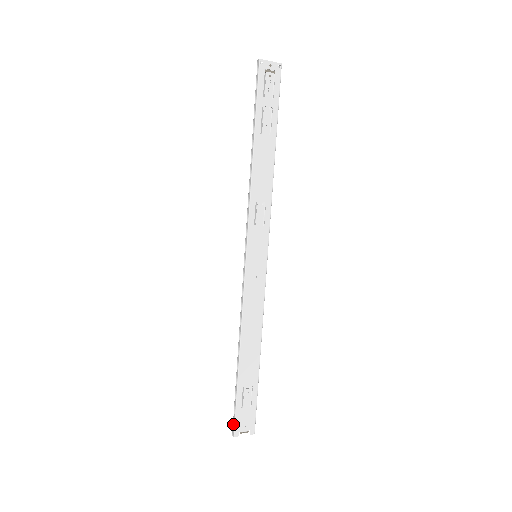
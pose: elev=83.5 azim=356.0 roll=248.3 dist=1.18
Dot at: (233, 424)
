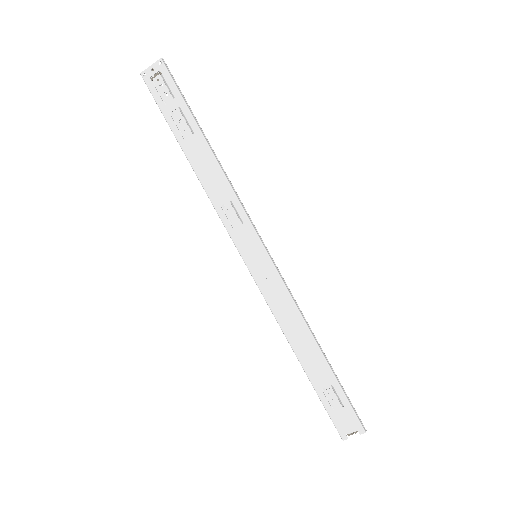
Dot at: (335, 427)
